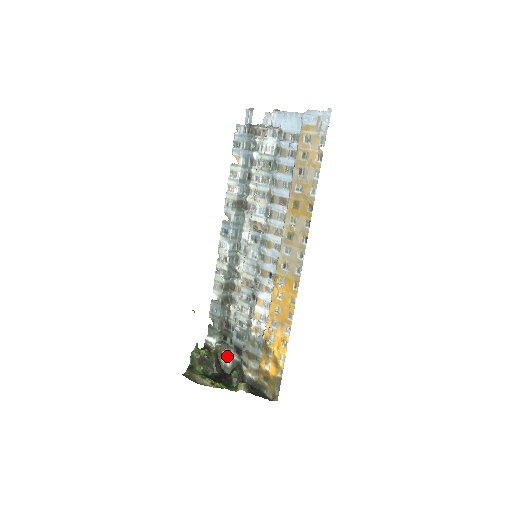
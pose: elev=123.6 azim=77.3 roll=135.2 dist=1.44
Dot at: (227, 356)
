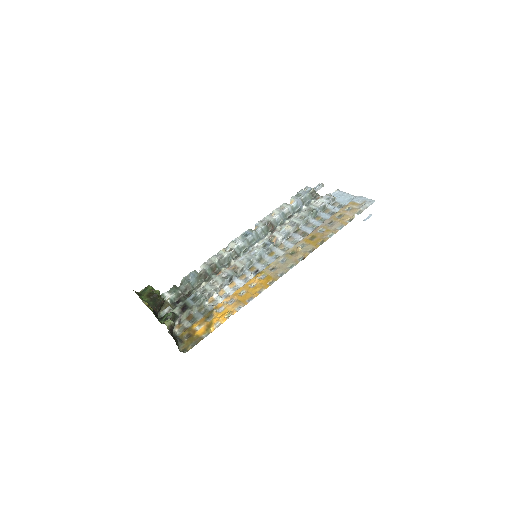
Dot at: (170, 311)
